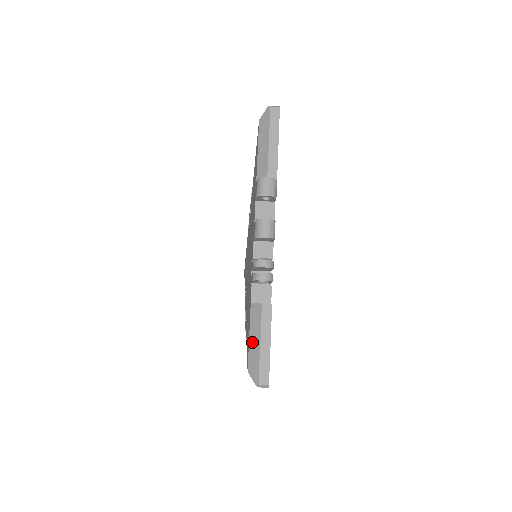
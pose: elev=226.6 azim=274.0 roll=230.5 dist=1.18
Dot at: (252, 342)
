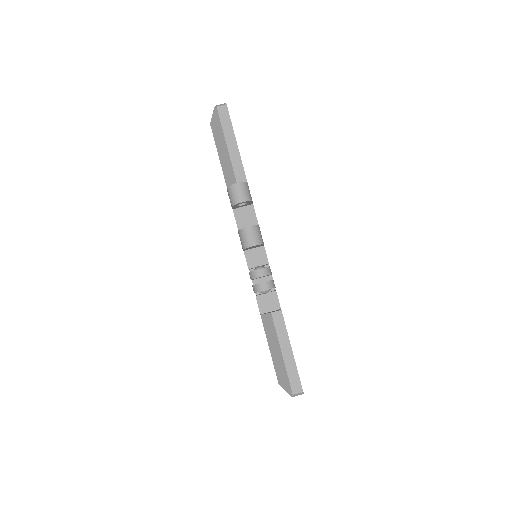
Dot at: (274, 354)
